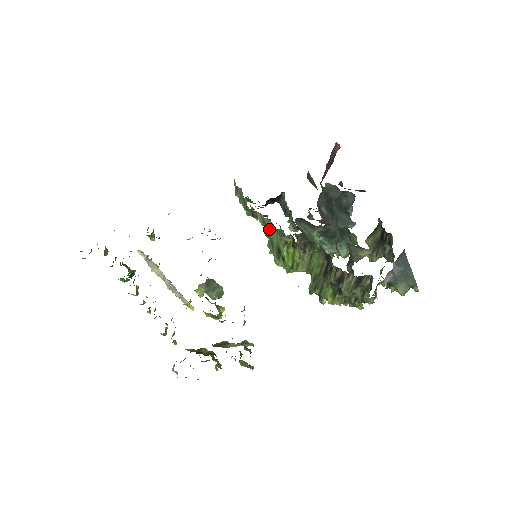
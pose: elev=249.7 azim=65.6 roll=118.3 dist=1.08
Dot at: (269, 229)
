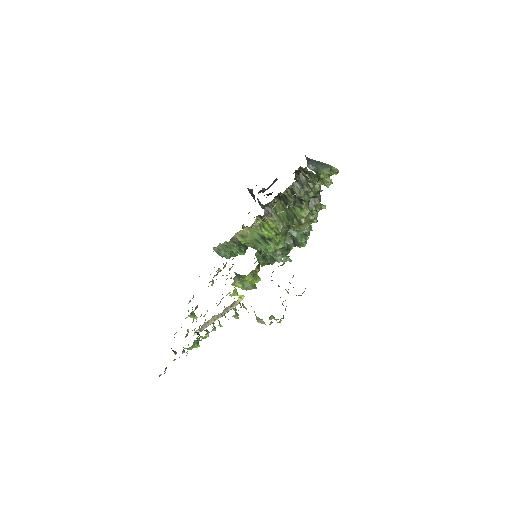
Dot at: (249, 236)
